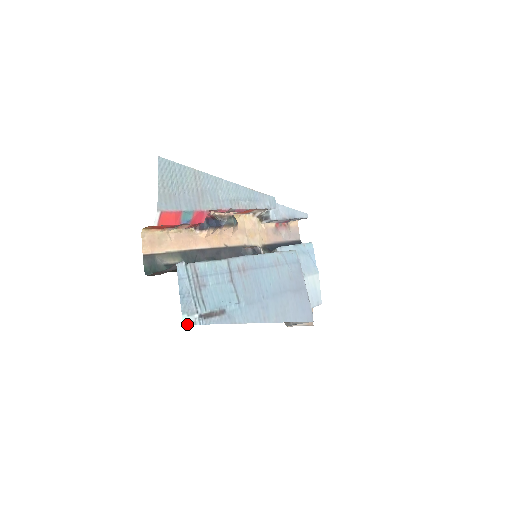
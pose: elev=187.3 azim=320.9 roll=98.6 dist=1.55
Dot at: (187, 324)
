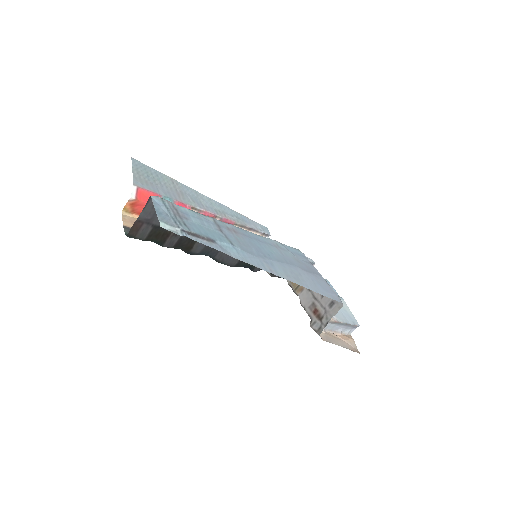
Dot at: (166, 229)
